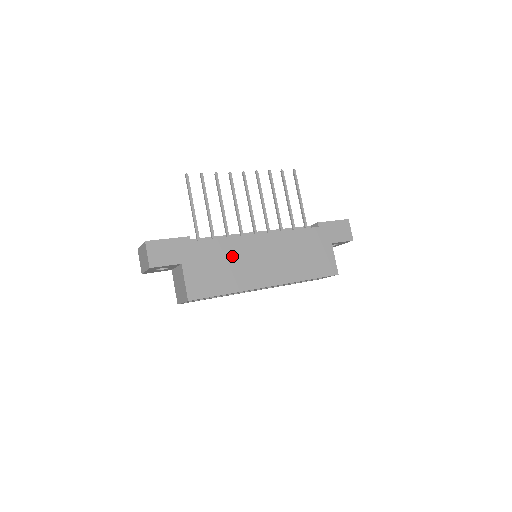
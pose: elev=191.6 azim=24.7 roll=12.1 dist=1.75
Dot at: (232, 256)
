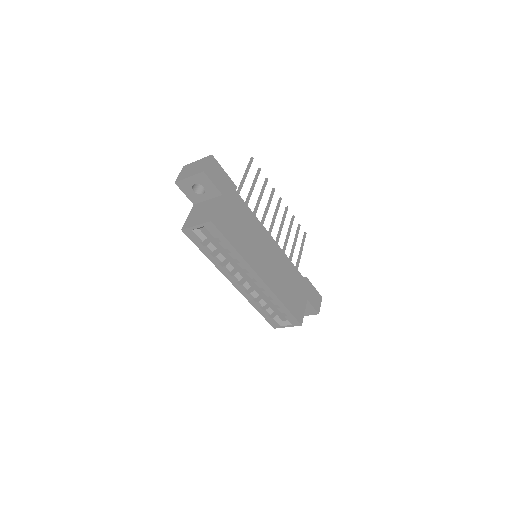
Dot at: (252, 231)
